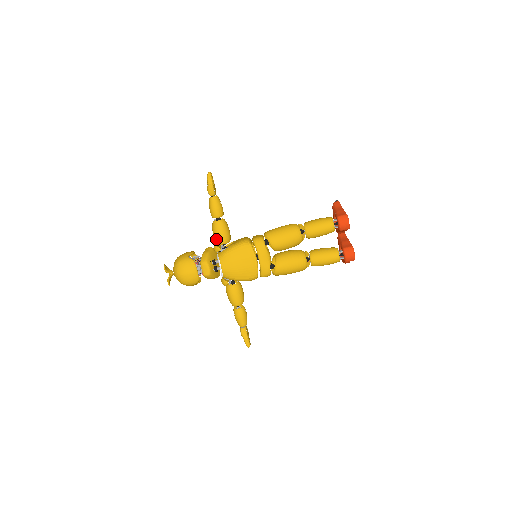
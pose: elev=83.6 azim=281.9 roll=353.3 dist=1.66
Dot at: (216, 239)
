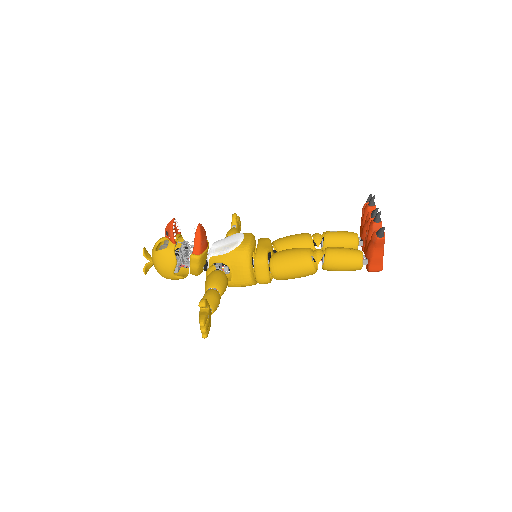
Dot at: occluded
